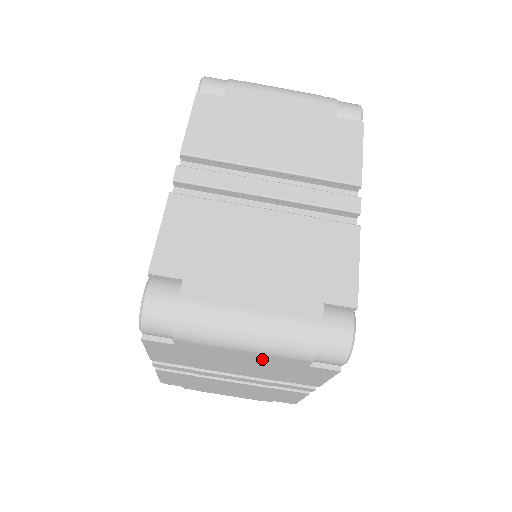
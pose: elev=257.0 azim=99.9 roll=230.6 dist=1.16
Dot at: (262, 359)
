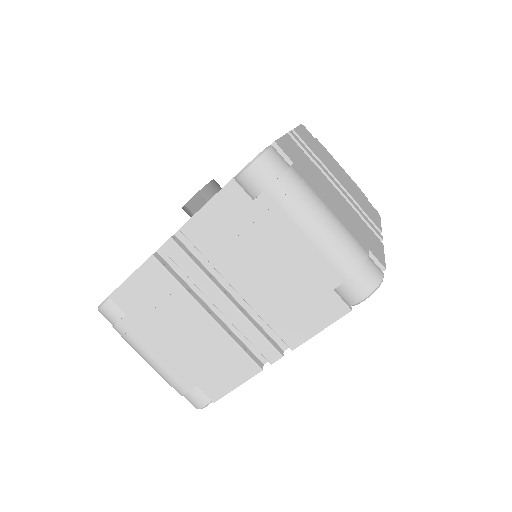
Dot at: (306, 260)
